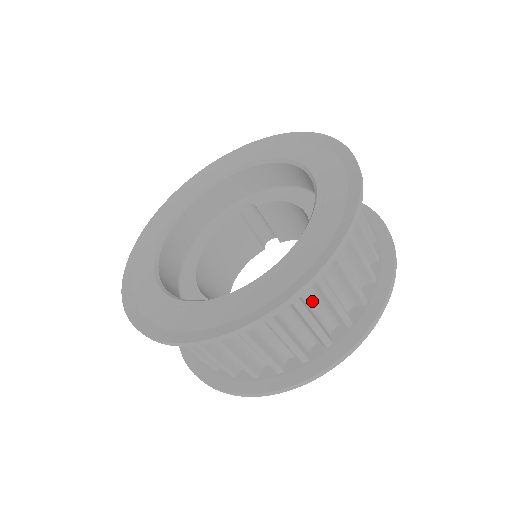
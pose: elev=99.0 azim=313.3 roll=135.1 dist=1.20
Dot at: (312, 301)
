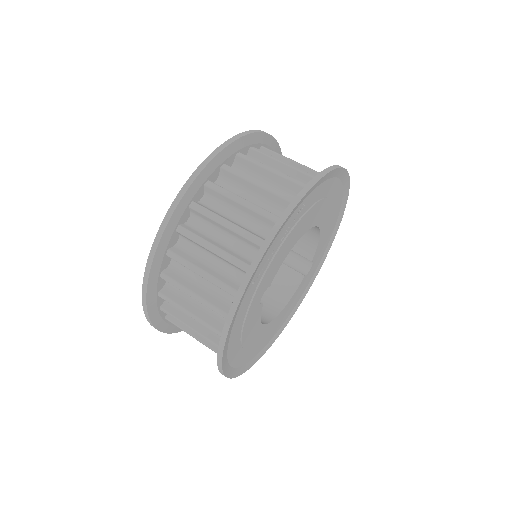
Dot at: (233, 215)
